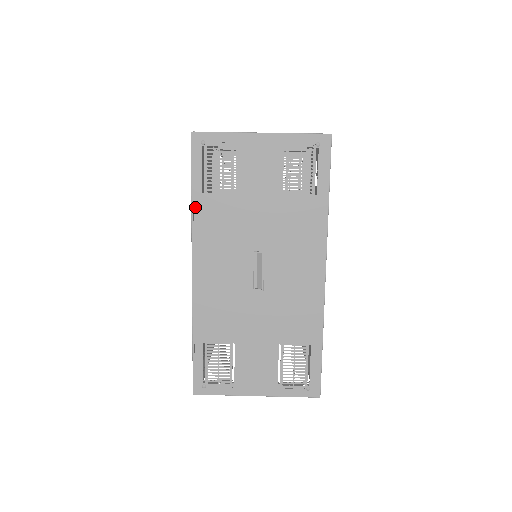
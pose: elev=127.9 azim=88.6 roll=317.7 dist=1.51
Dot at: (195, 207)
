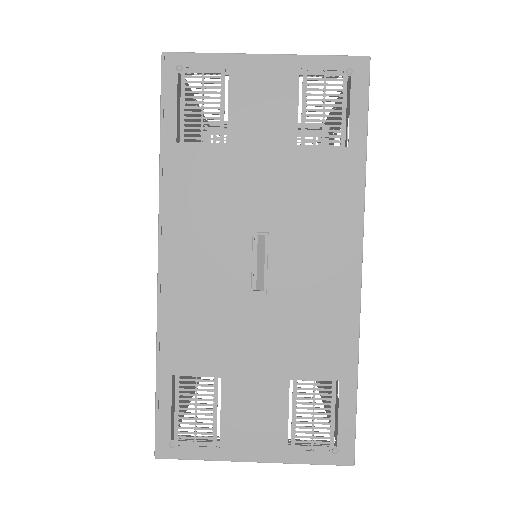
Dot at: (165, 164)
